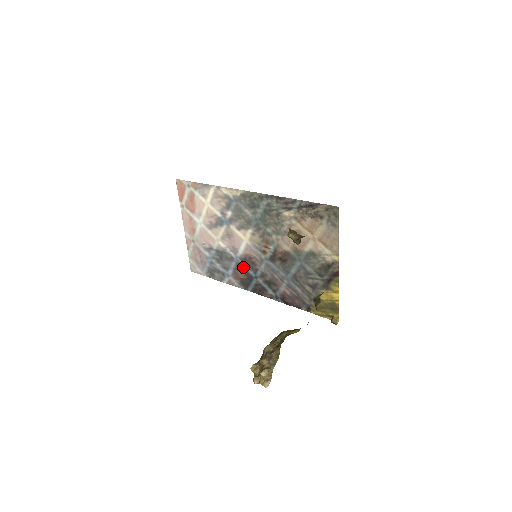
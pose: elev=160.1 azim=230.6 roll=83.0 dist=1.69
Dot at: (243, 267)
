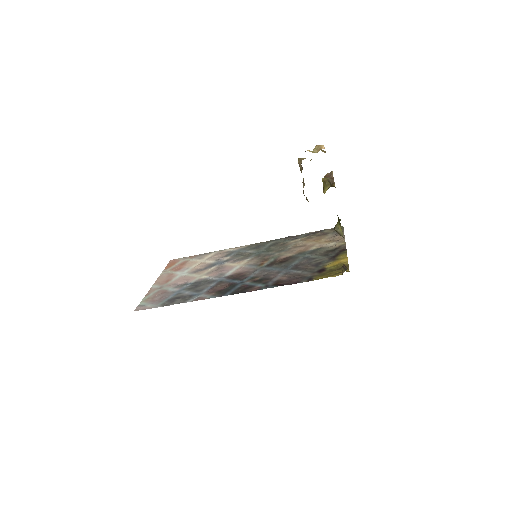
Dot at: (227, 282)
